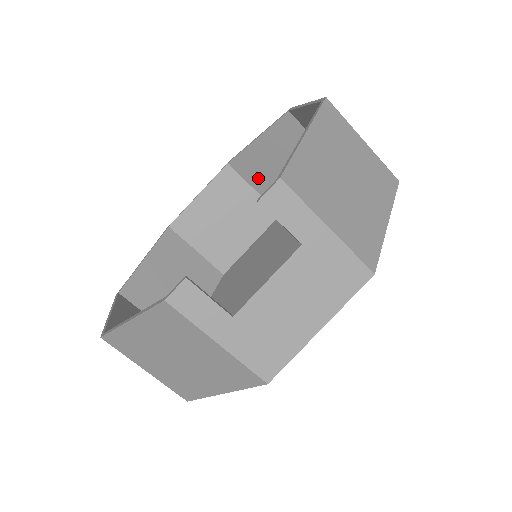
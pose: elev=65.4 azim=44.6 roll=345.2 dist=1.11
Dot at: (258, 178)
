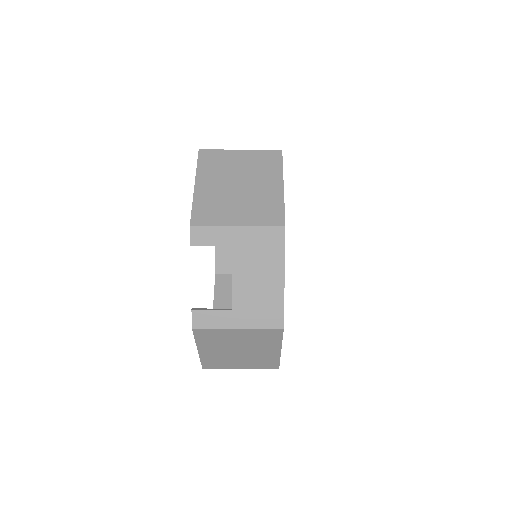
Dot at: occluded
